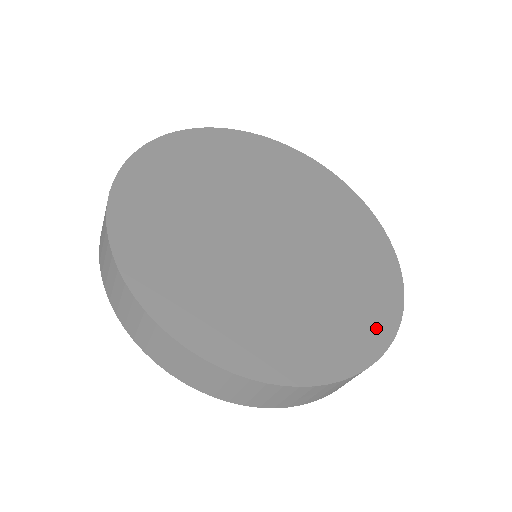
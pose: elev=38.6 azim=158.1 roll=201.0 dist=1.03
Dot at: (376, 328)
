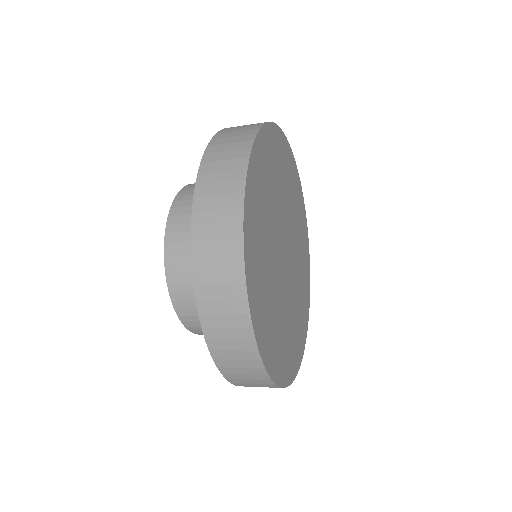
Dot at: (307, 306)
